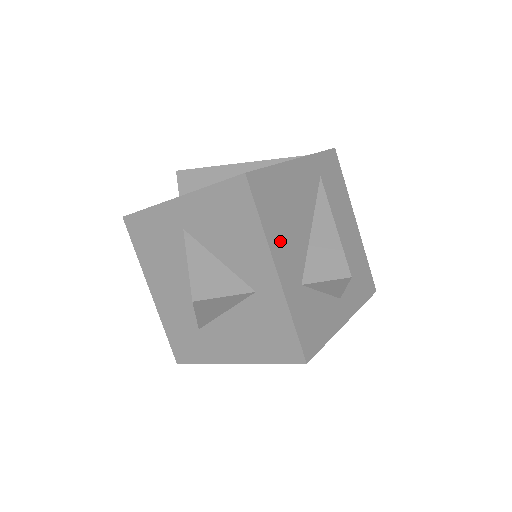
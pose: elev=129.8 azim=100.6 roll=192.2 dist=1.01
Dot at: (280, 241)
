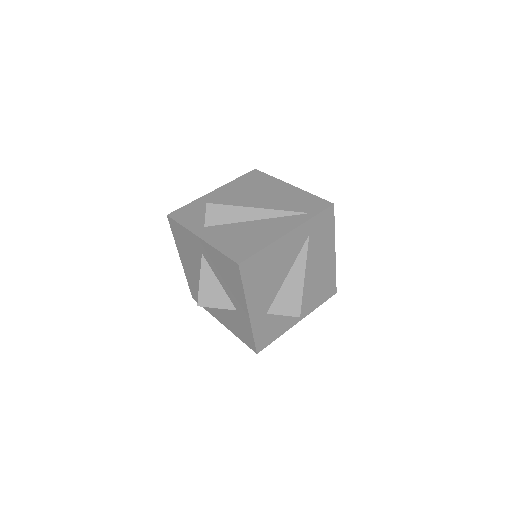
Dot at: (256, 294)
